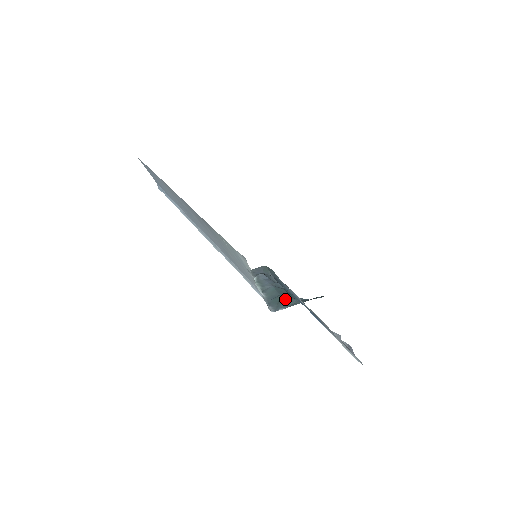
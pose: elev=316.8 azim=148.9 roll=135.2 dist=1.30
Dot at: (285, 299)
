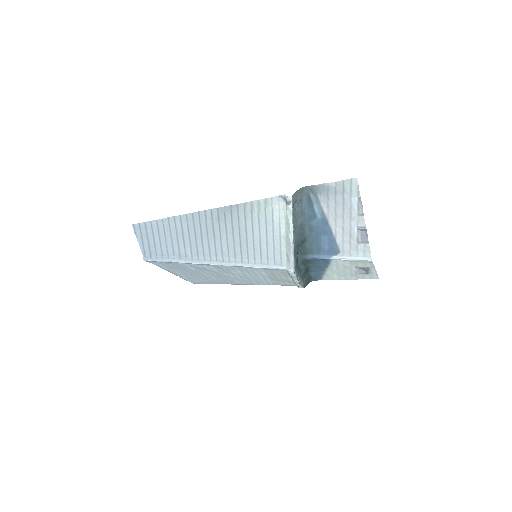
Dot at: (297, 260)
